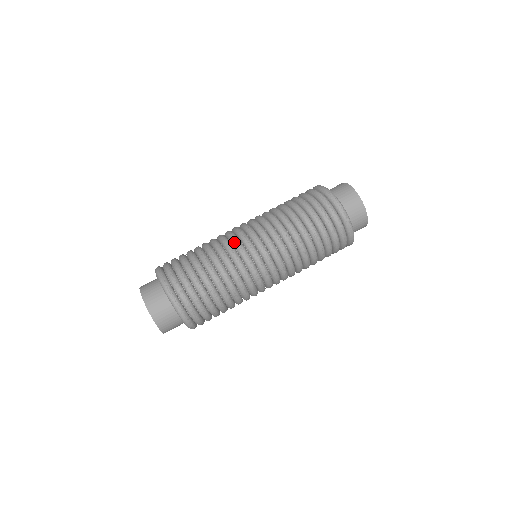
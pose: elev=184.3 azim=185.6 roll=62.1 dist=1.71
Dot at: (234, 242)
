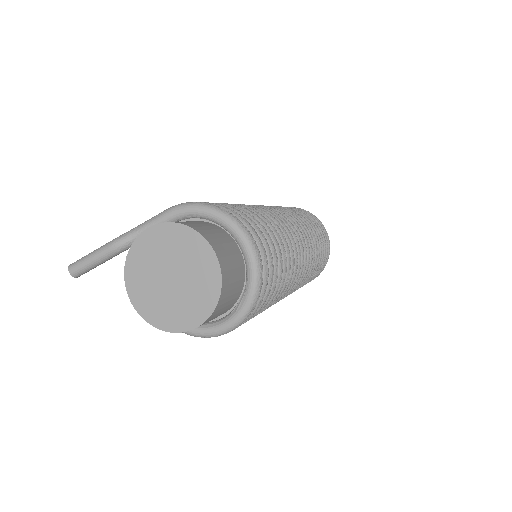
Dot at: (272, 211)
